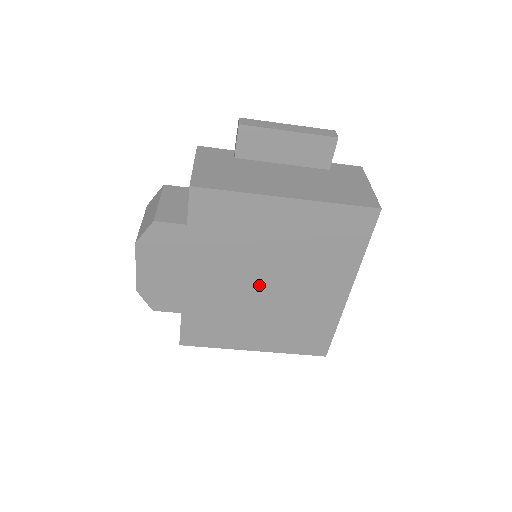
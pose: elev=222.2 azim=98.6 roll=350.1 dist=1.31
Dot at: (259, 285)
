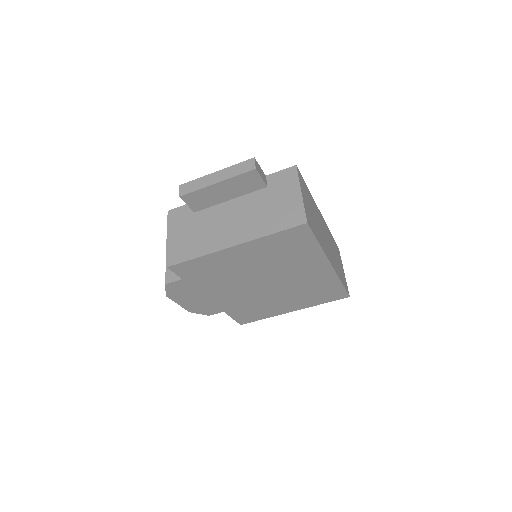
Dot at: (261, 286)
